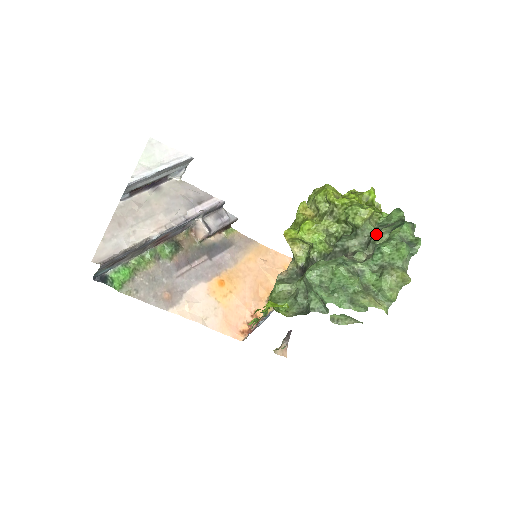
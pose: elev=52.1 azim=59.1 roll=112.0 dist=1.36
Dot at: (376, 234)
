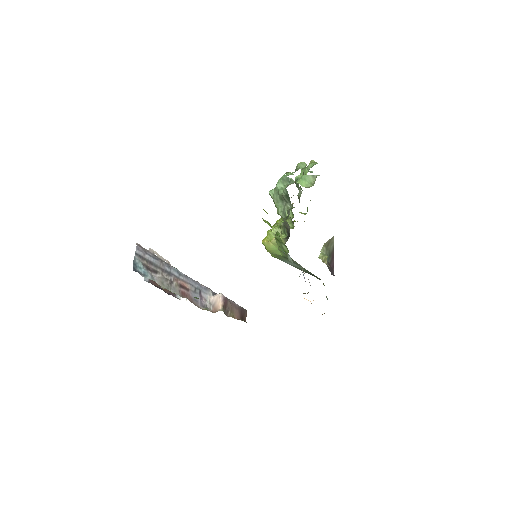
Dot at: occluded
